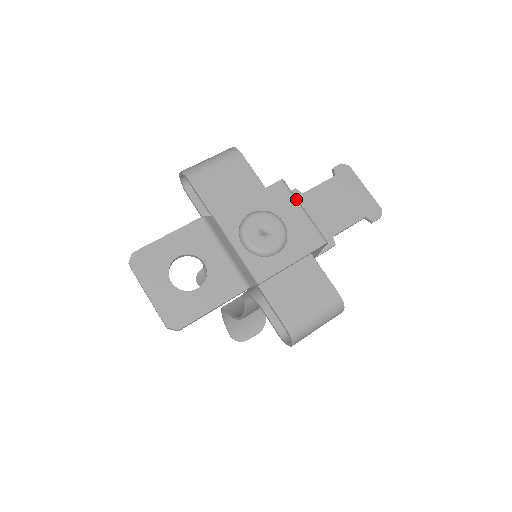
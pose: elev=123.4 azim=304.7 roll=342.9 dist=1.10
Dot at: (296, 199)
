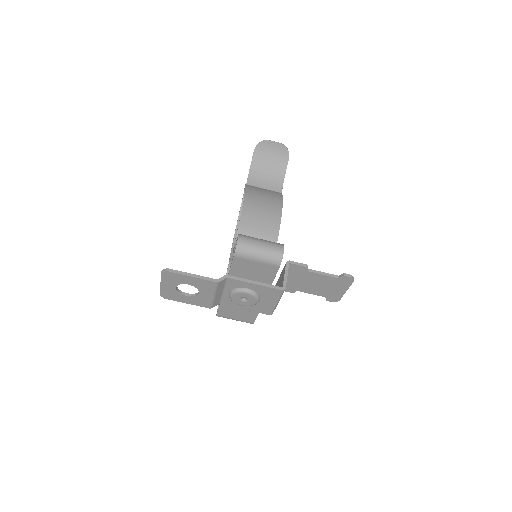
Dot at: (279, 299)
